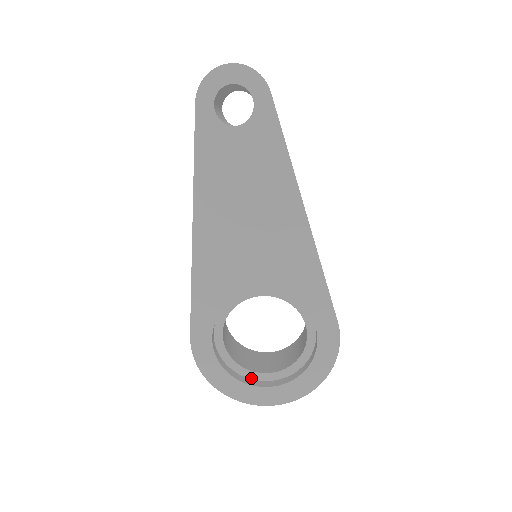
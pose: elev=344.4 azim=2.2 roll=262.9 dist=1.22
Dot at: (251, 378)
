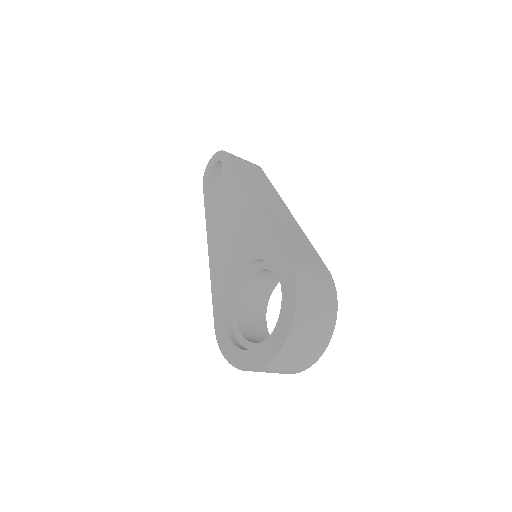
Dot at: occluded
